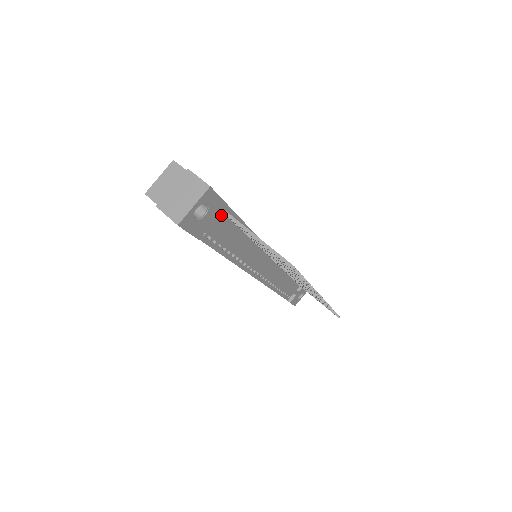
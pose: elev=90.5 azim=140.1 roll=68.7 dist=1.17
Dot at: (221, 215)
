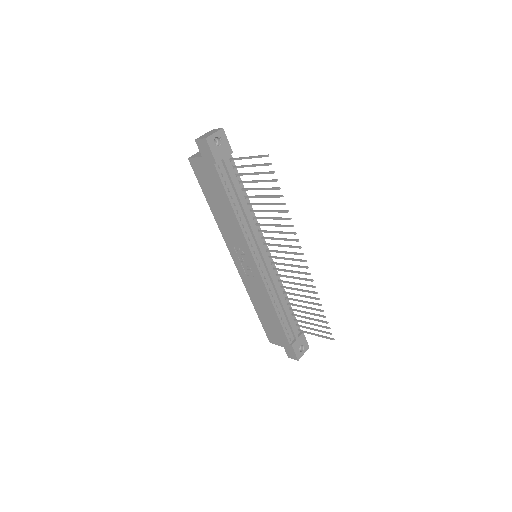
Dot at: (229, 163)
